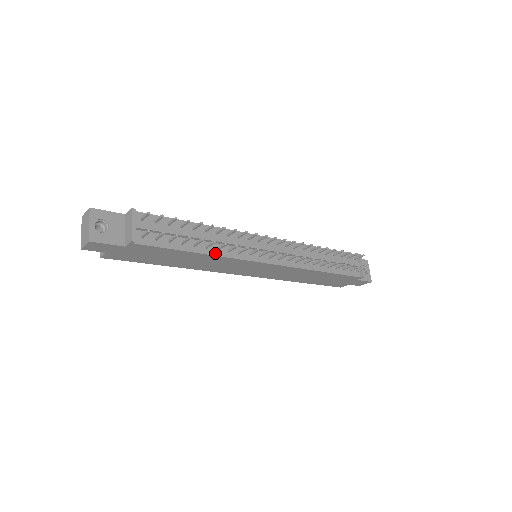
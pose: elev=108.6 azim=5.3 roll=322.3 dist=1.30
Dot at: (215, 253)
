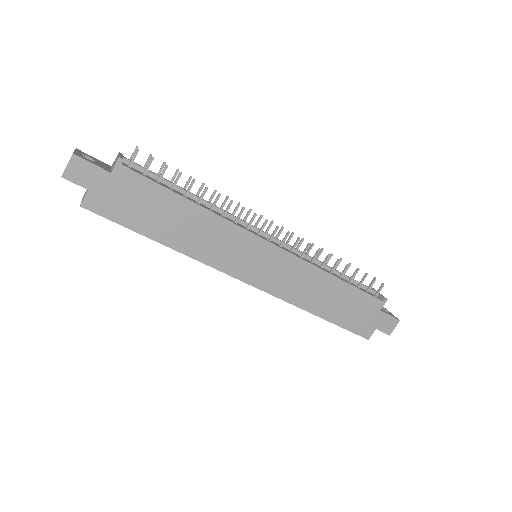
Dot at: (209, 210)
